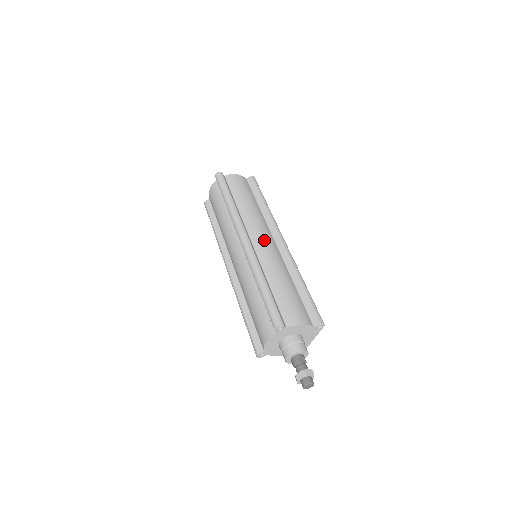
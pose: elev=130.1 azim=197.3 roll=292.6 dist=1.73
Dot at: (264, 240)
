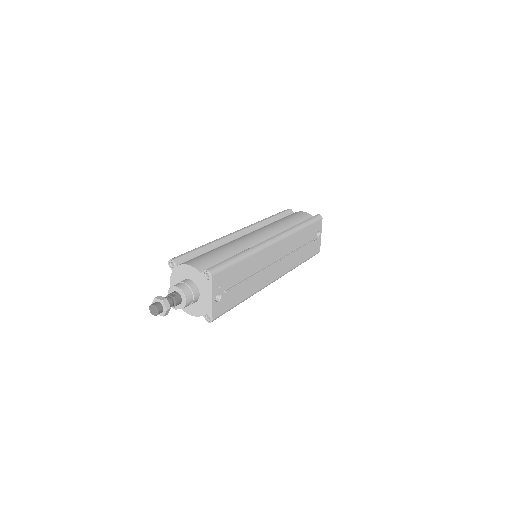
Dot at: (254, 234)
